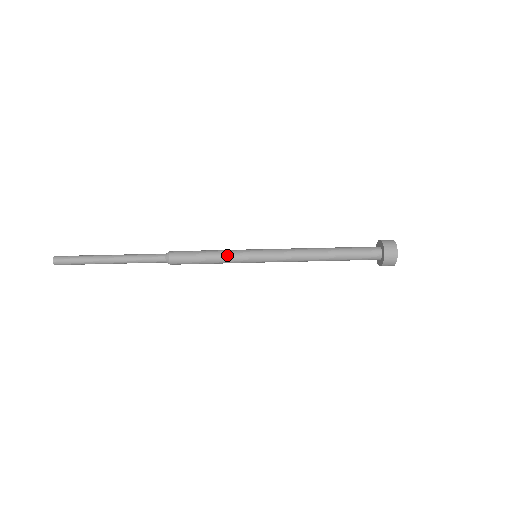
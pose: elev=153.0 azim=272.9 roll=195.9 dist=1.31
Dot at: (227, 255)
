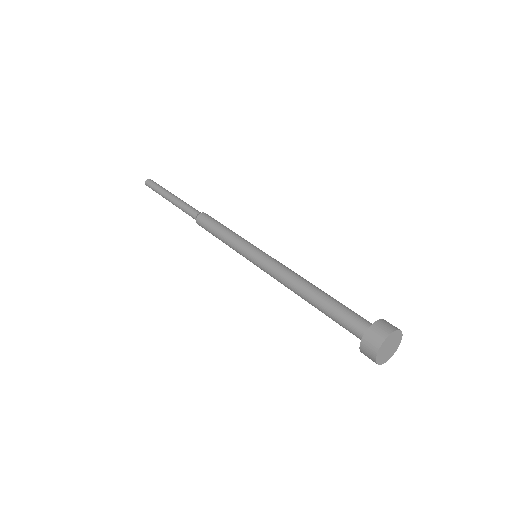
Dot at: (230, 244)
